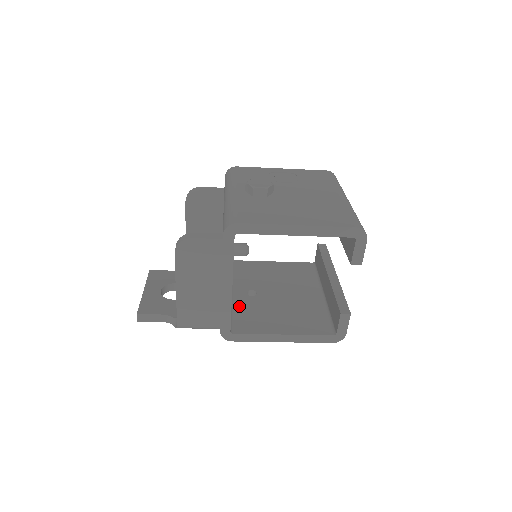
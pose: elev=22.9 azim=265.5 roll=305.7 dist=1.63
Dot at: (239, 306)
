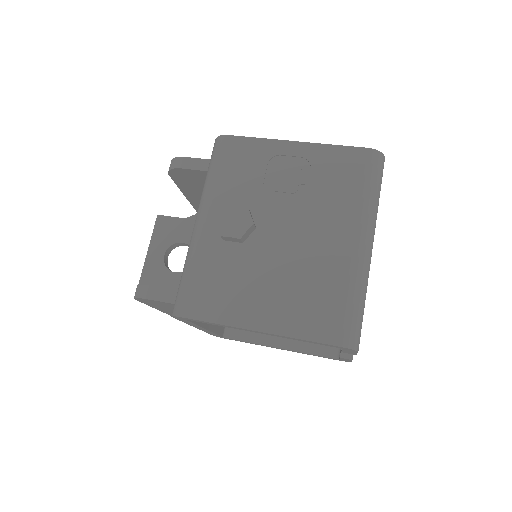
Dot at: occluded
